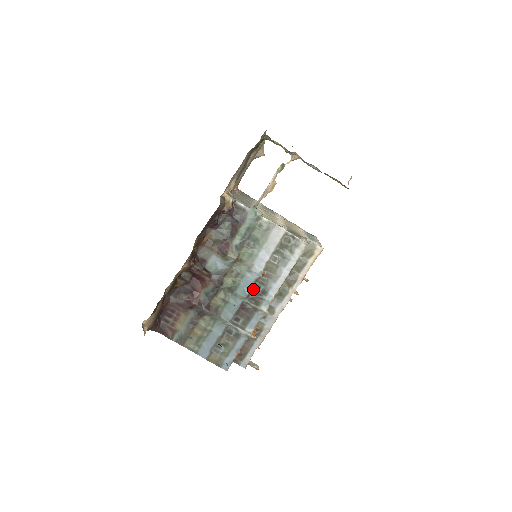
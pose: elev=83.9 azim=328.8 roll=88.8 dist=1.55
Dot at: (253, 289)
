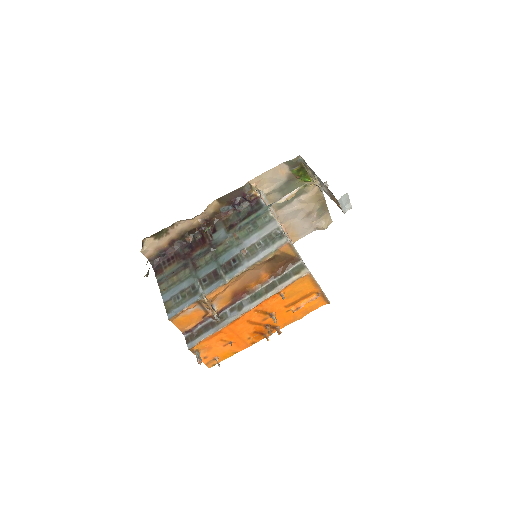
Dot at: (230, 261)
